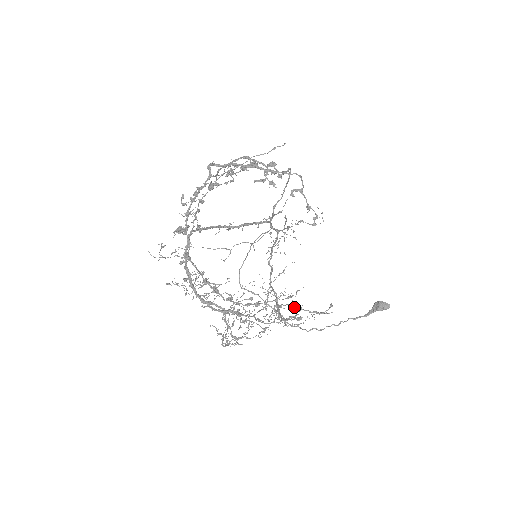
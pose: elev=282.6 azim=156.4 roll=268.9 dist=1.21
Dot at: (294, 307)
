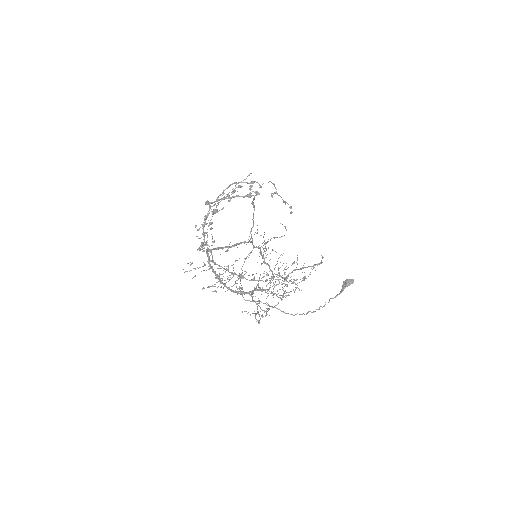
Dot at: (298, 269)
